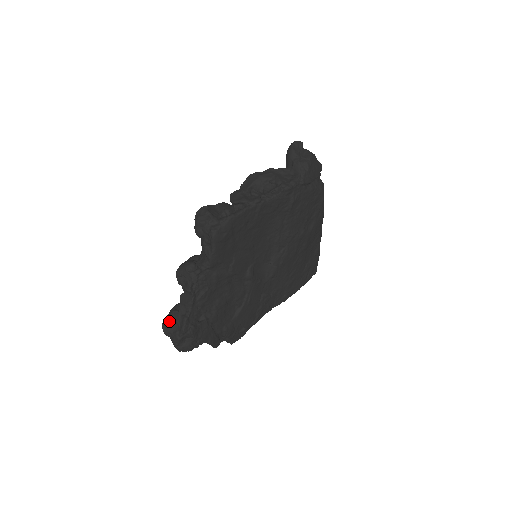
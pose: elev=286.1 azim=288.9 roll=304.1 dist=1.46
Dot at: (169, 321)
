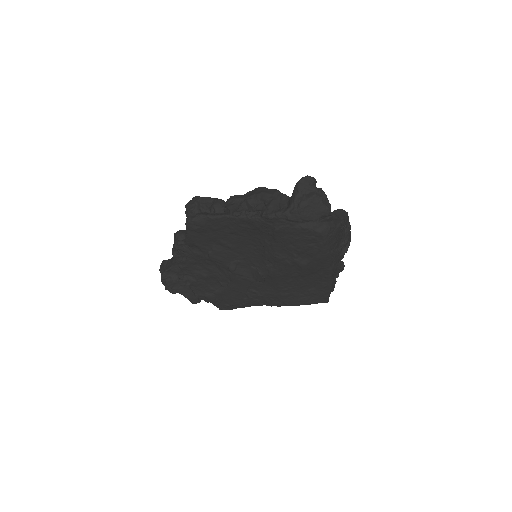
Dot at: (163, 264)
